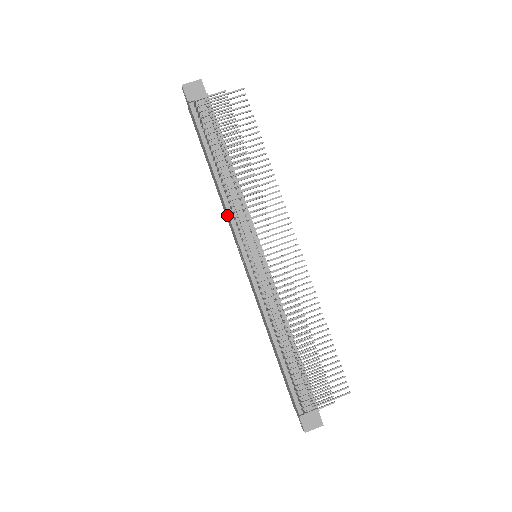
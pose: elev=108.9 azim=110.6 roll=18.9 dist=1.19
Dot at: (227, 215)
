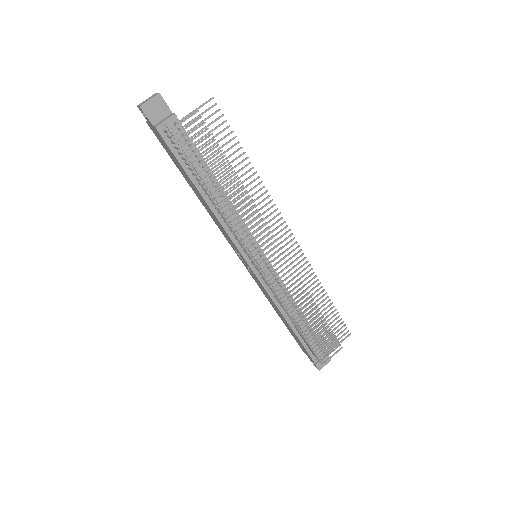
Dot at: (221, 228)
